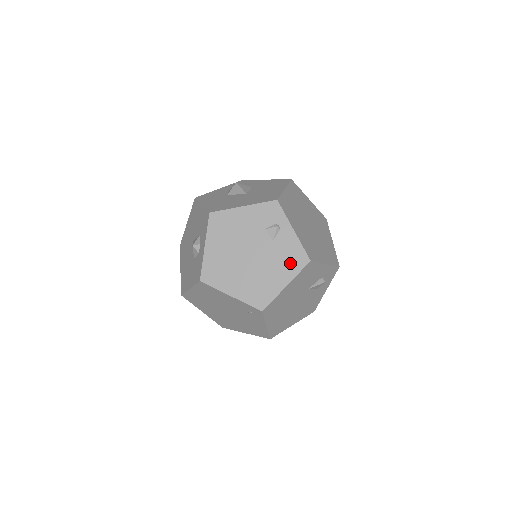
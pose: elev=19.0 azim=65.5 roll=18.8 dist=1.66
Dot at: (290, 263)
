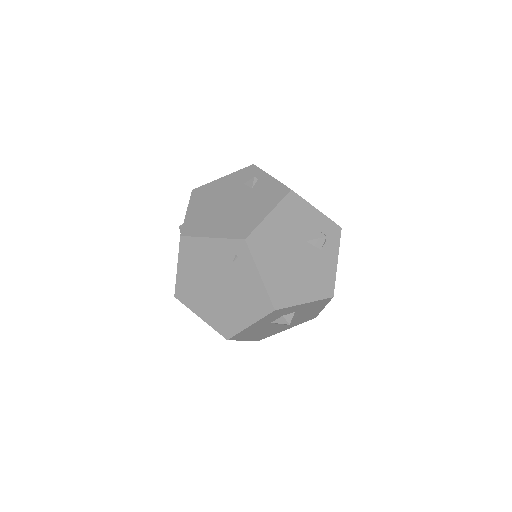
Dot at: (270, 197)
